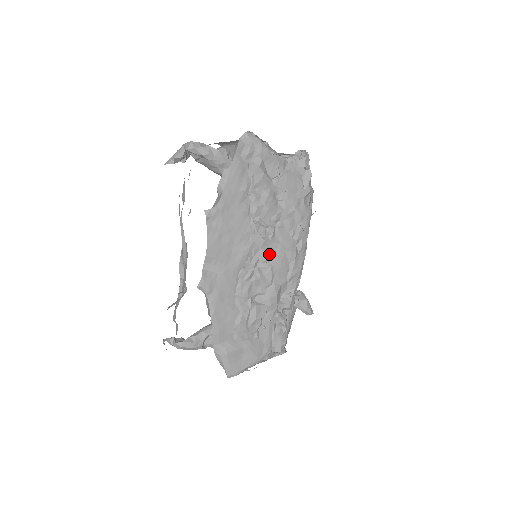
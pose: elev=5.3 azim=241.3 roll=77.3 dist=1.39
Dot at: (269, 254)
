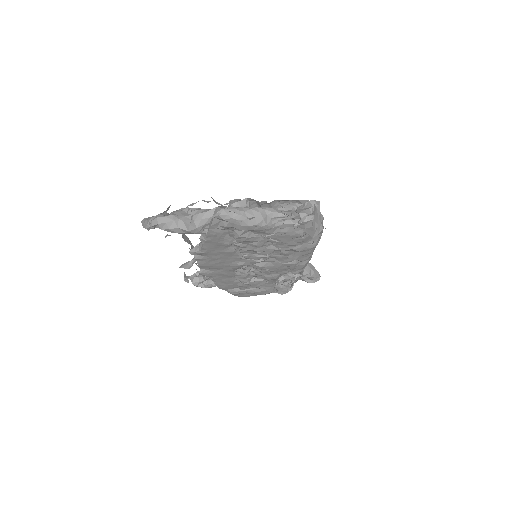
Dot at: (263, 267)
